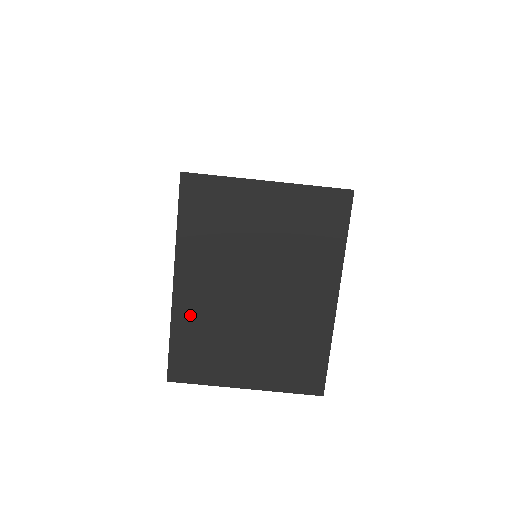
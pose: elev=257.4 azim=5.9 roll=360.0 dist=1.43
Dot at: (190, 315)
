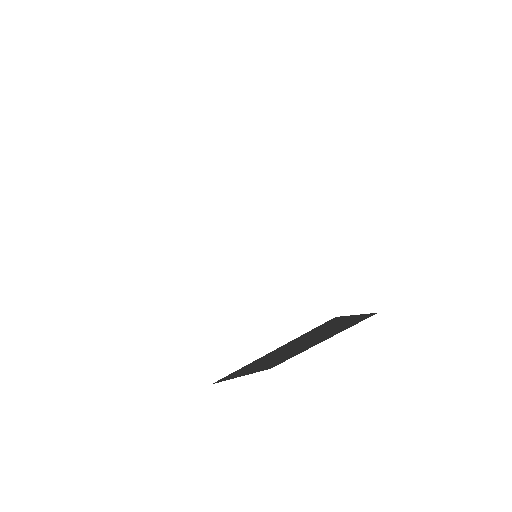
Dot at: (258, 361)
